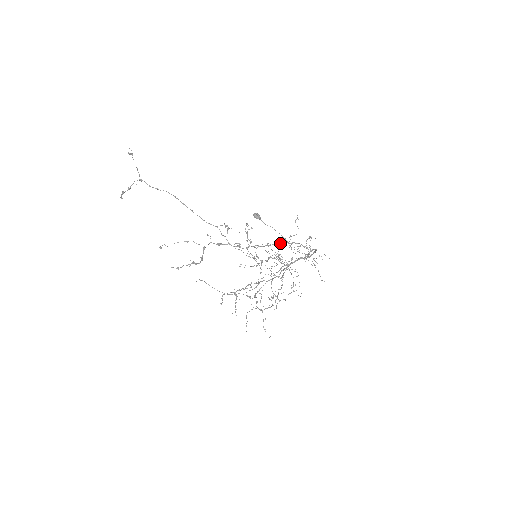
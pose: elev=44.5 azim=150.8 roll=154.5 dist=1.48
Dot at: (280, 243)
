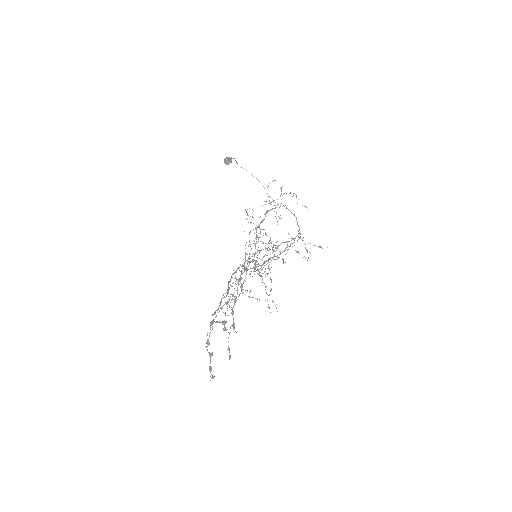
Dot at: occluded
